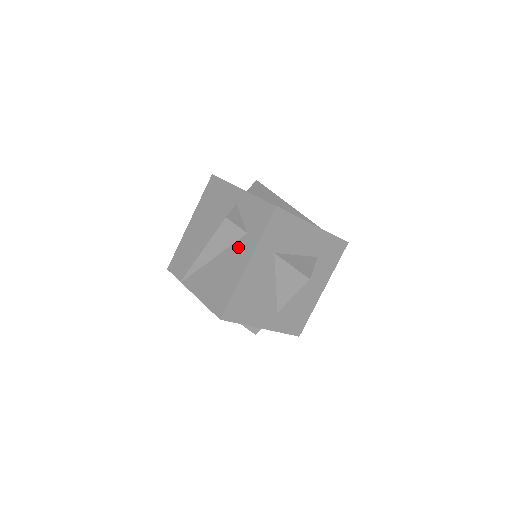
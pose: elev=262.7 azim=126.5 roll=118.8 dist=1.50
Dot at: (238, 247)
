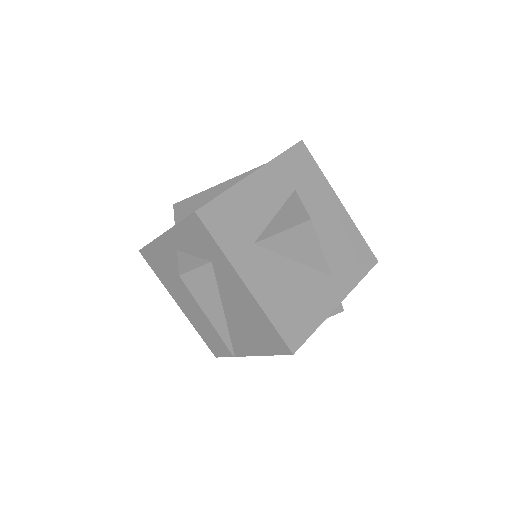
Dot at: (222, 281)
